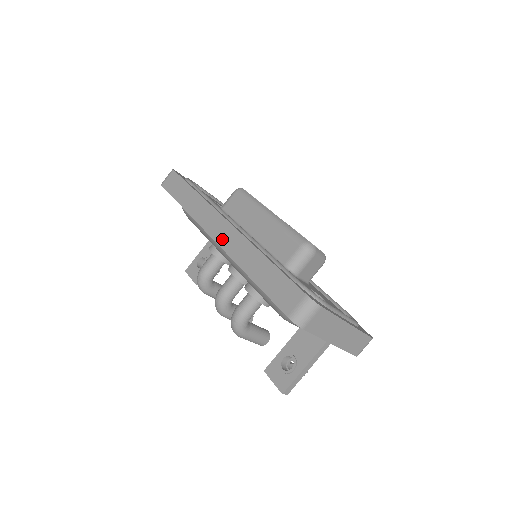
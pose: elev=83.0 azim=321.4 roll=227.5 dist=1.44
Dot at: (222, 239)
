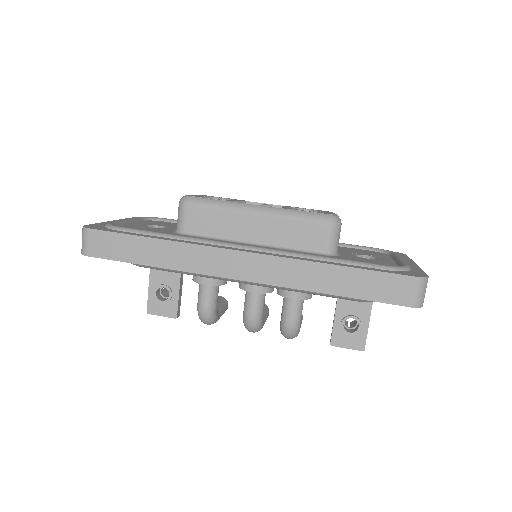
Dot at: (257, 275)
